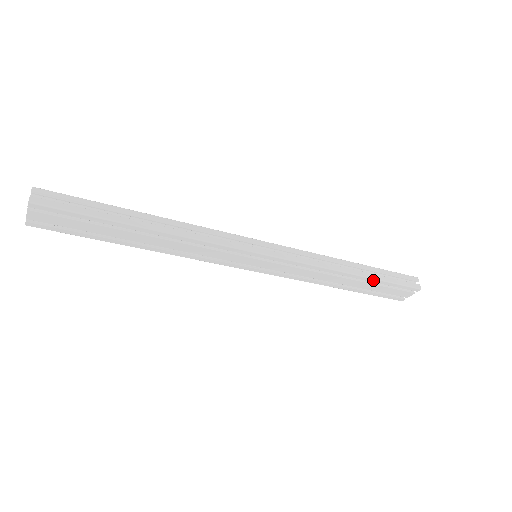
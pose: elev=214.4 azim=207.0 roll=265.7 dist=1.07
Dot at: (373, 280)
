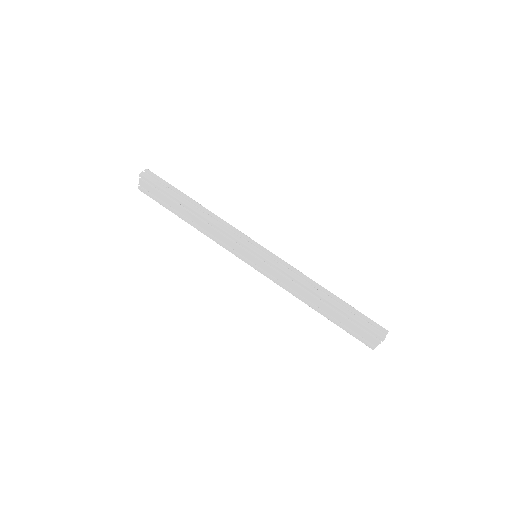
Dot at: (339, 310)
